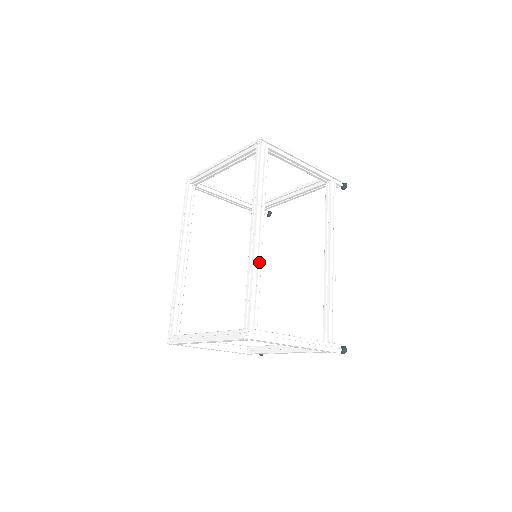
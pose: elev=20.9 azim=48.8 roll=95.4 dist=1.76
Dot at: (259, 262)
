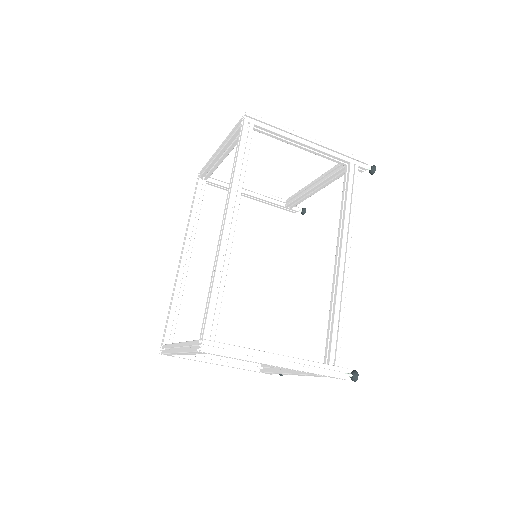
Dot at: (226, 259)
